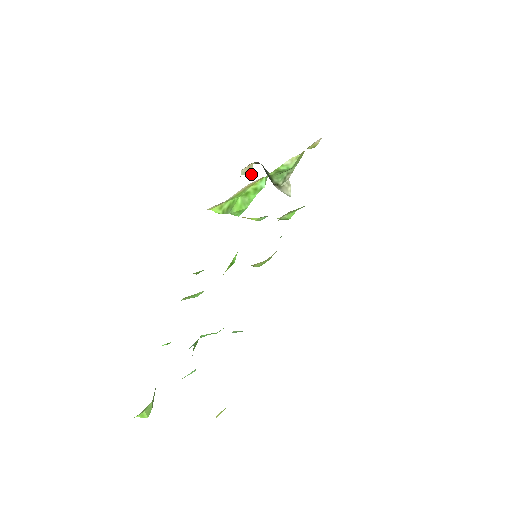
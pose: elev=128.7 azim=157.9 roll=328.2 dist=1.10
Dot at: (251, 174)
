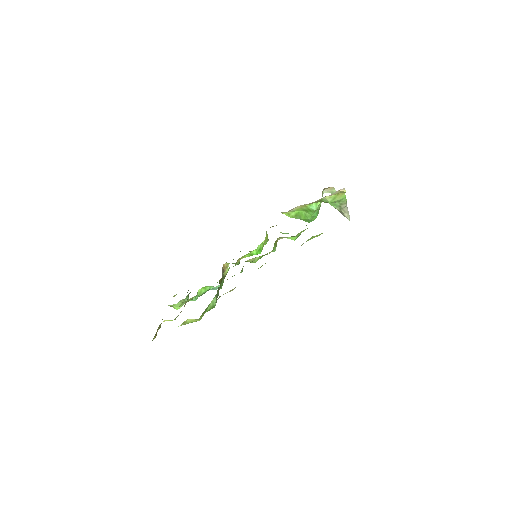
Dot at: occluded
